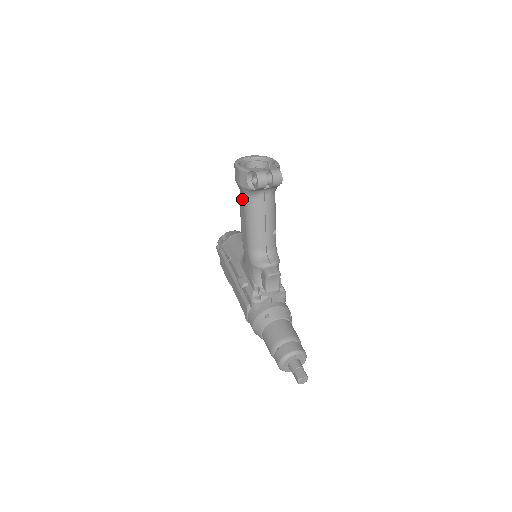
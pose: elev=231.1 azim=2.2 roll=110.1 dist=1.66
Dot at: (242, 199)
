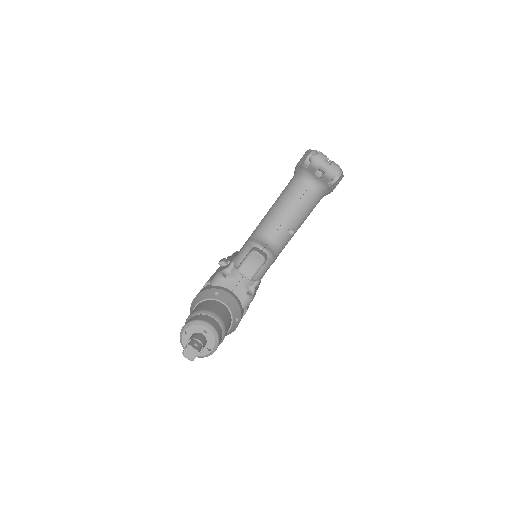
Dot at: occluded
